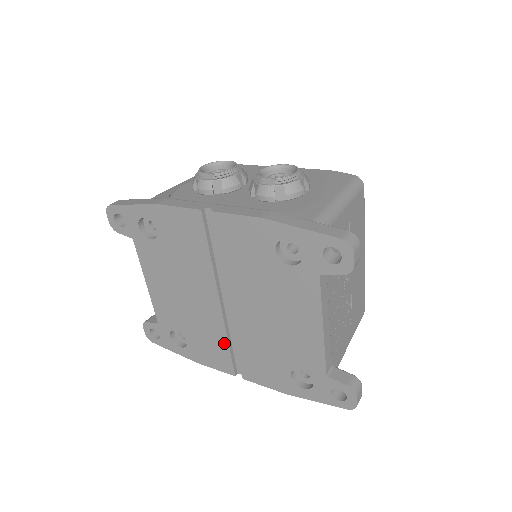
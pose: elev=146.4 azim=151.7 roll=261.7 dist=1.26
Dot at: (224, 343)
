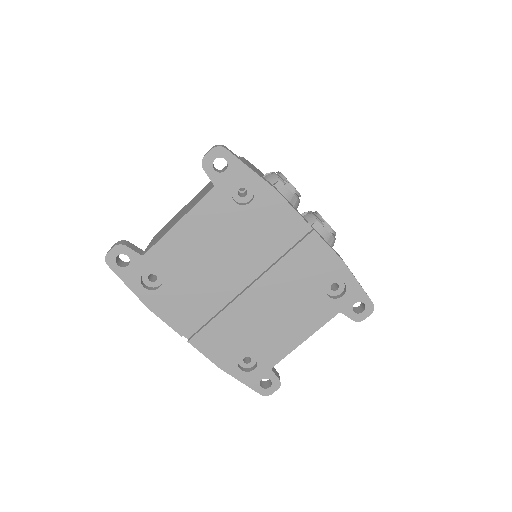
Dot at: (205, 309)
